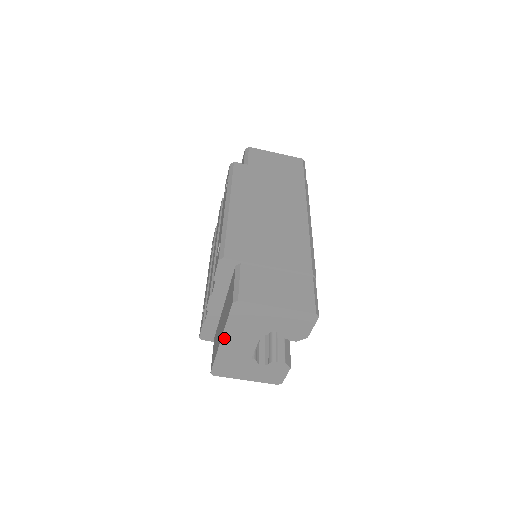
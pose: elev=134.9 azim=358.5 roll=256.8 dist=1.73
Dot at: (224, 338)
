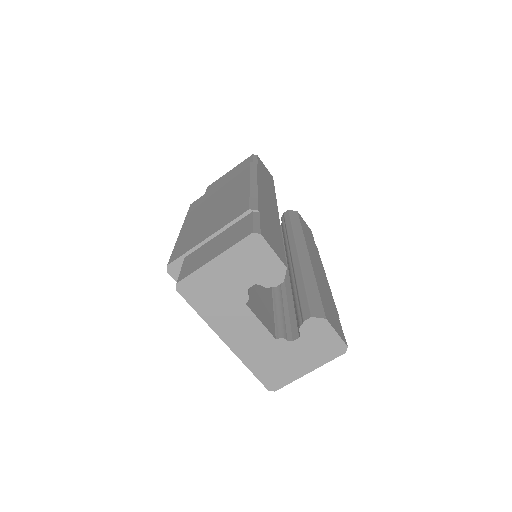
Dot at: (223, 337)
